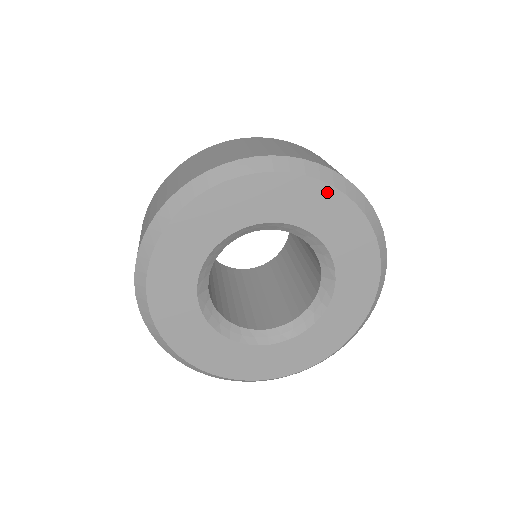
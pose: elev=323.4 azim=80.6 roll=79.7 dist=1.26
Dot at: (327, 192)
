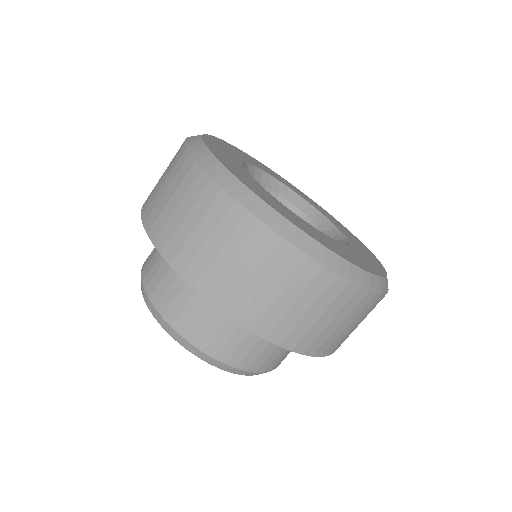
Dot at: (278, 175)
